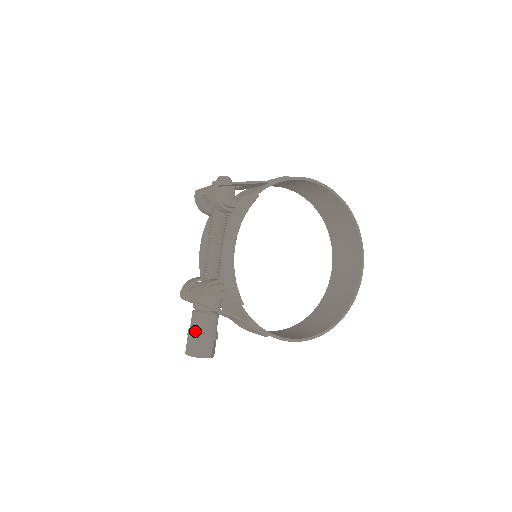
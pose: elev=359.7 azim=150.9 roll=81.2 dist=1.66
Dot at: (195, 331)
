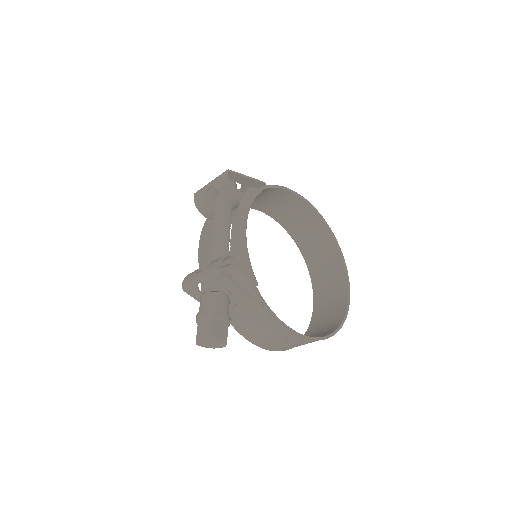
Dot at: (209, 309)
